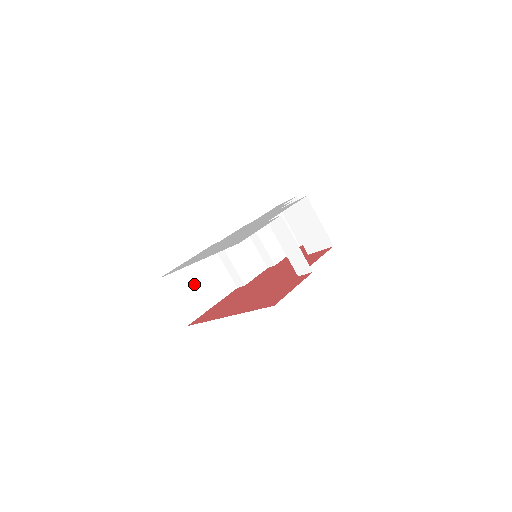
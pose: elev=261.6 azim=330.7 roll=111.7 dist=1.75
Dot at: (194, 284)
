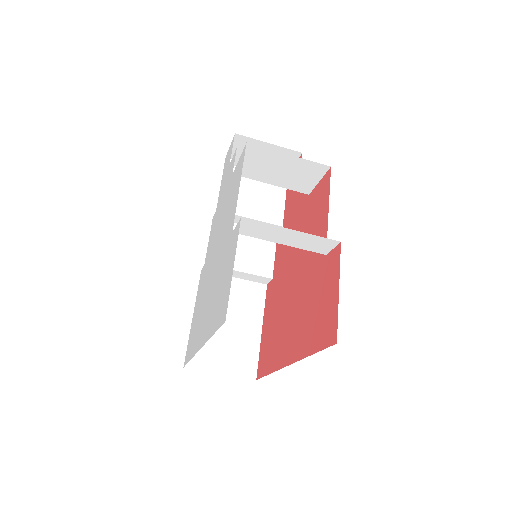
Dot at: (222, 331)
